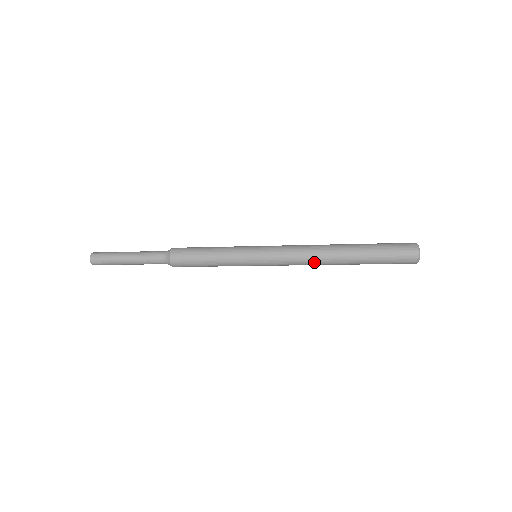
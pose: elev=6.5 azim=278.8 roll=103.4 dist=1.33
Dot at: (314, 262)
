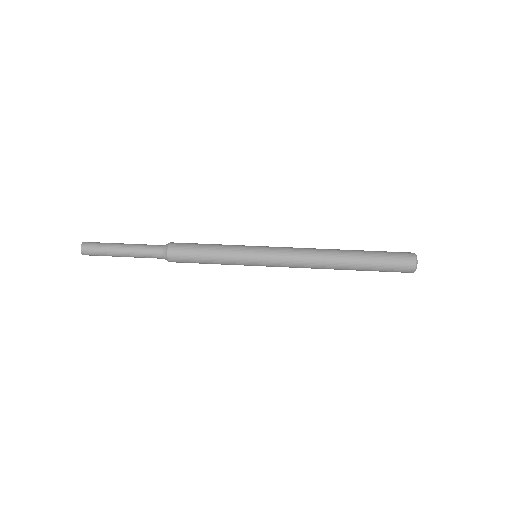
Dot at: (314, 268)
